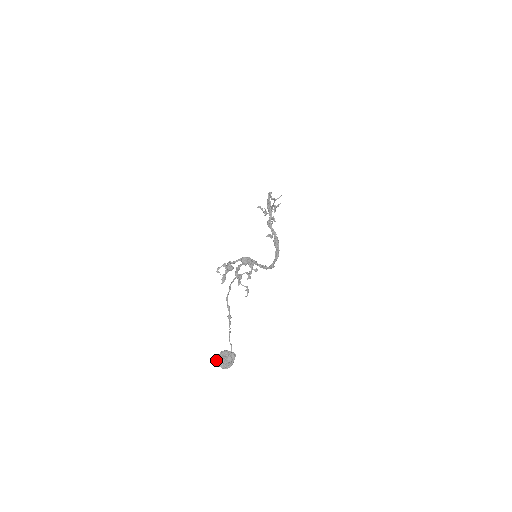
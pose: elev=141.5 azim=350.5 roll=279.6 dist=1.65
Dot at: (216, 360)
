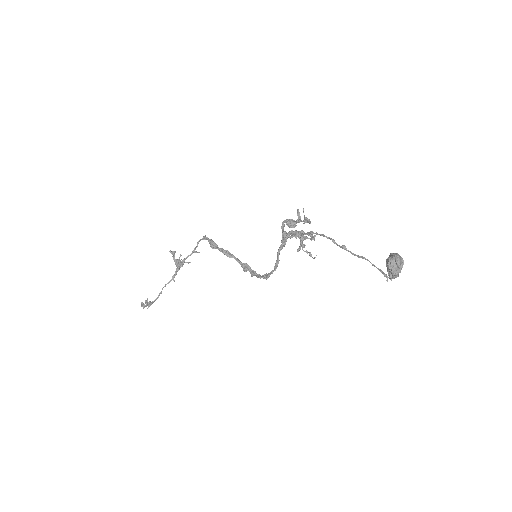
Dot at: (396, 255)
